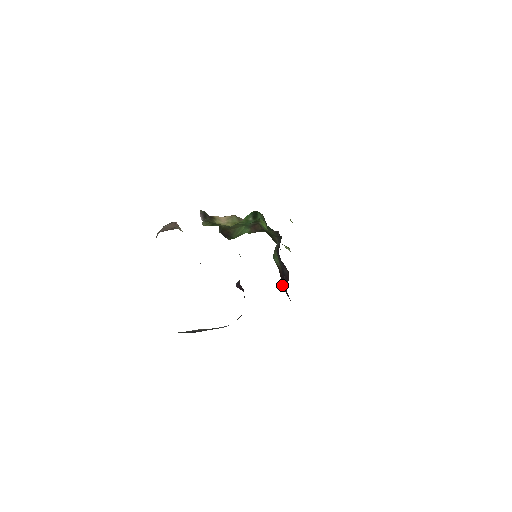
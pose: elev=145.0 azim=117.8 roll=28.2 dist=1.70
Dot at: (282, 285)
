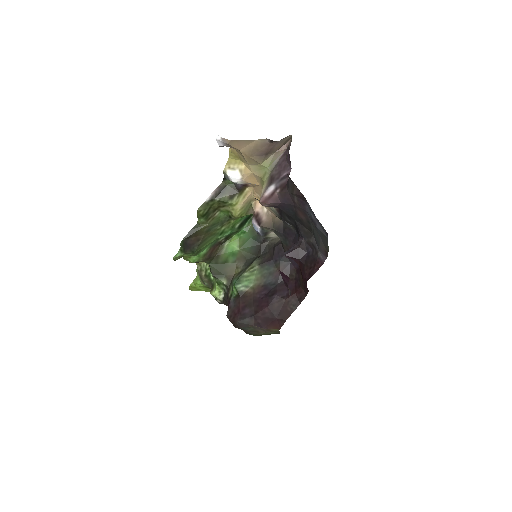
Dot at: (246, 314)
